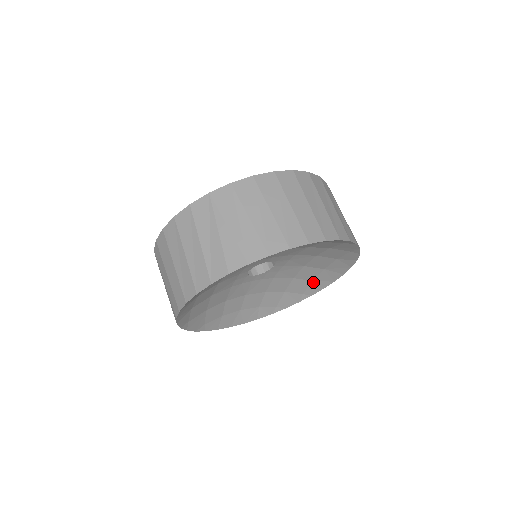
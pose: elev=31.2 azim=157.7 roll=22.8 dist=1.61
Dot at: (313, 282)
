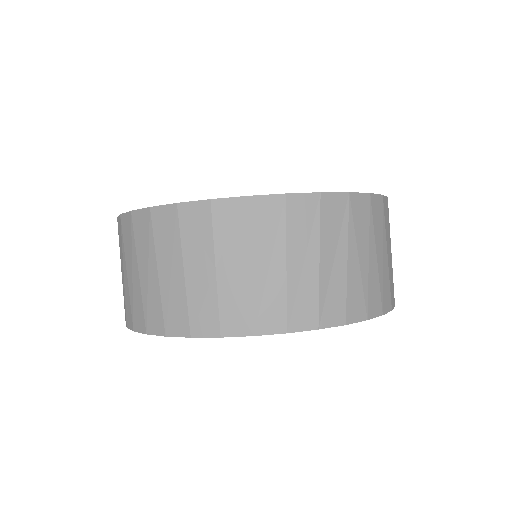
Dot at: occluded
